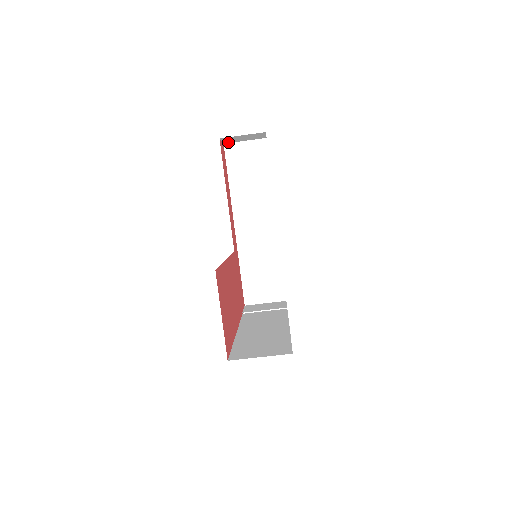
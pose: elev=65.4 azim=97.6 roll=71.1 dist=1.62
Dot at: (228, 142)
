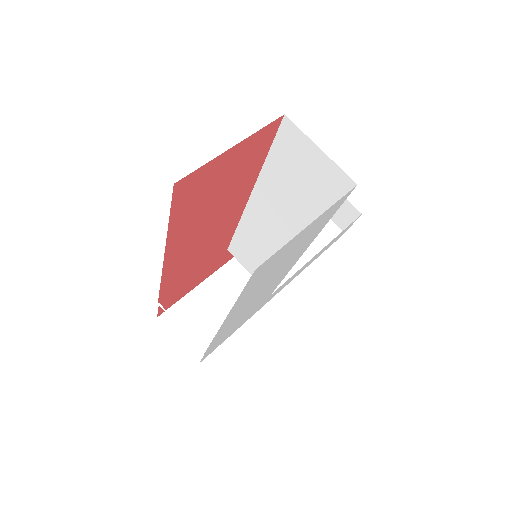
Dot at: occluded
